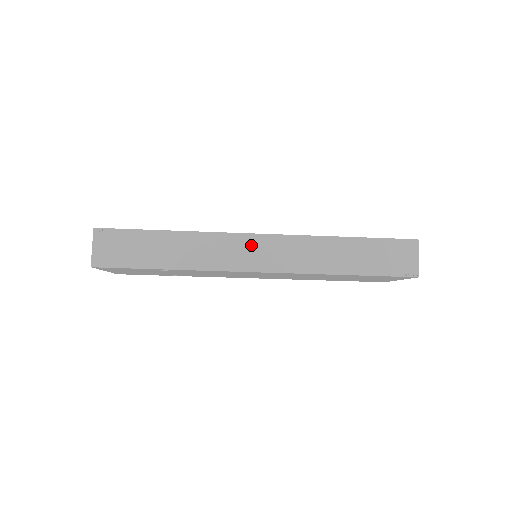
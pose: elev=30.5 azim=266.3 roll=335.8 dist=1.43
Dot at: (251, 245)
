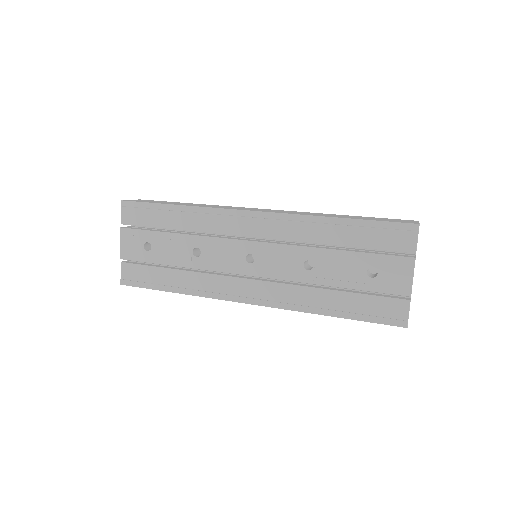
Dot at: occluded
